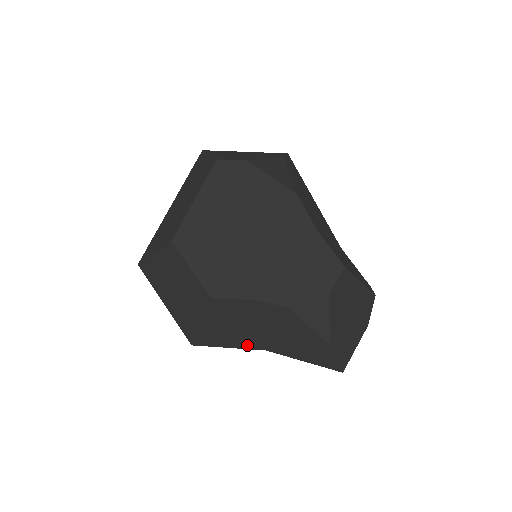
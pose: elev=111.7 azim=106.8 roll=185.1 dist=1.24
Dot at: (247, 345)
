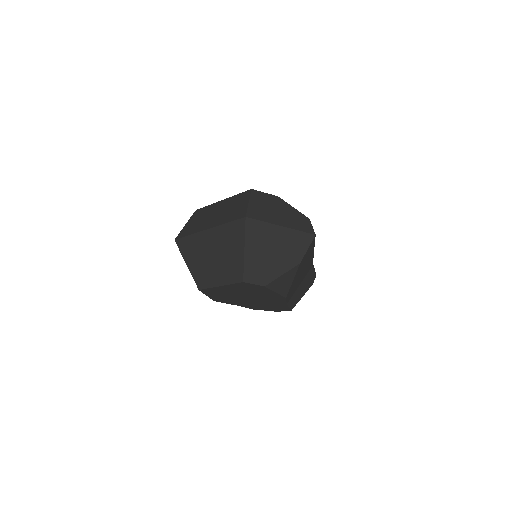
Dot at: occluded
